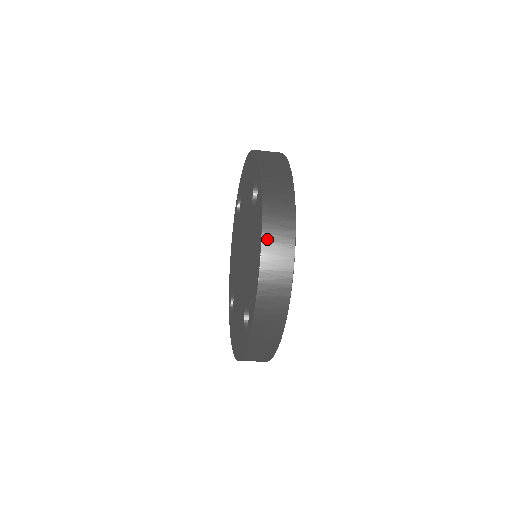
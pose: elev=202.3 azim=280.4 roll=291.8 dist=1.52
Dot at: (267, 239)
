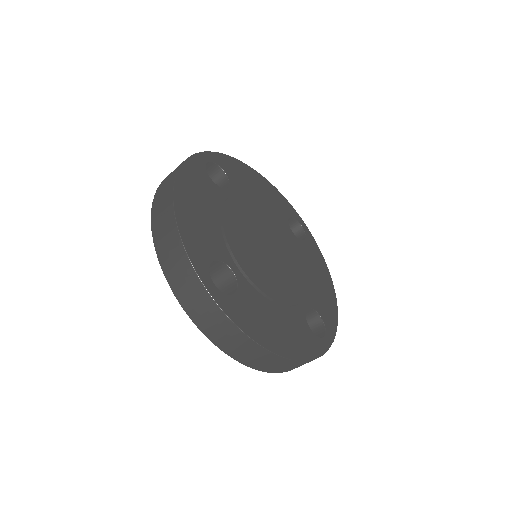
Dot at: (157, 197)
